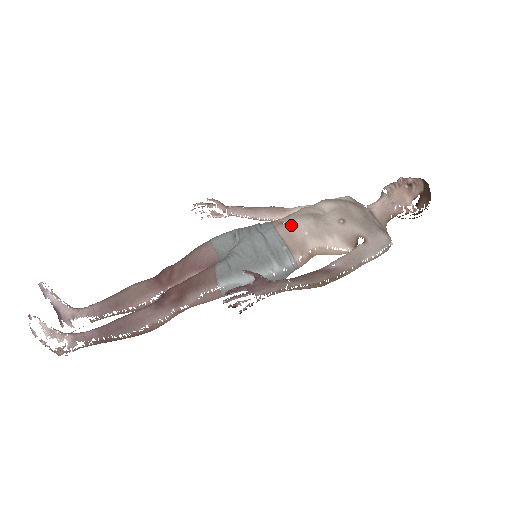
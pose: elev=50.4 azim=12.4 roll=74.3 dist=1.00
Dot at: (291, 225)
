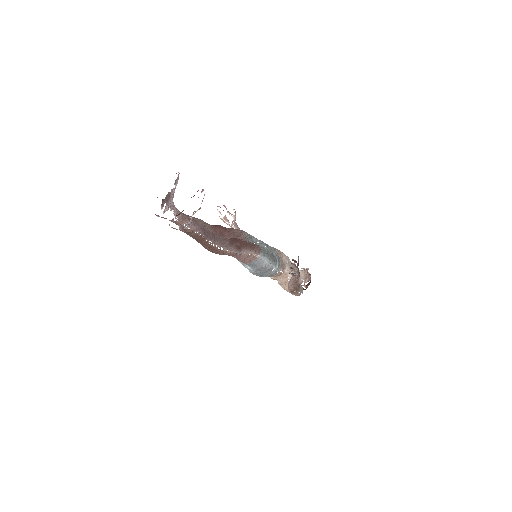
Dot at: (282, 253)
